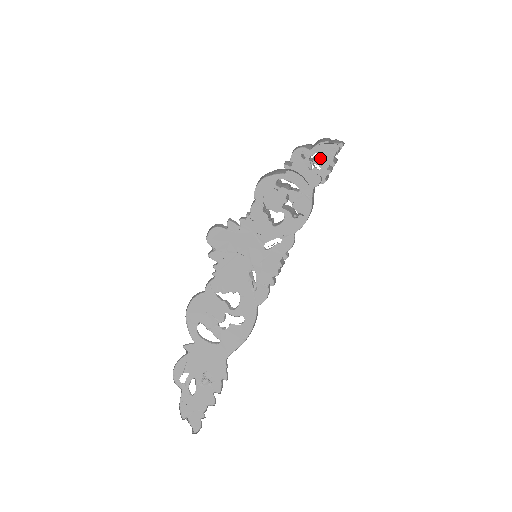
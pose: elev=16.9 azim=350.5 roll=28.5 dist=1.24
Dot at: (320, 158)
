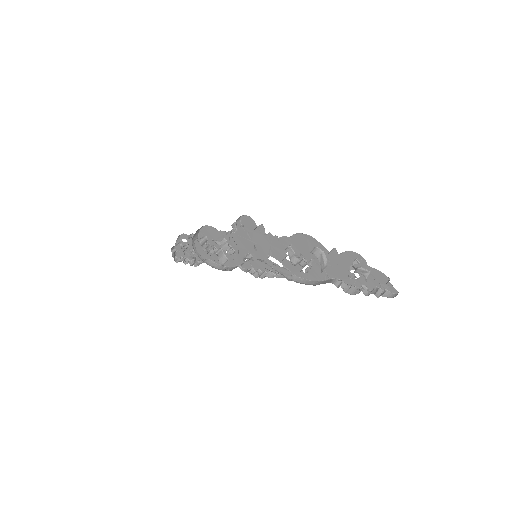
Dot at: (368, 276)
